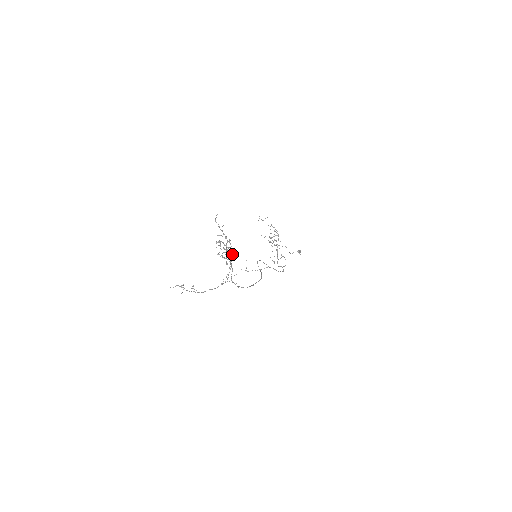
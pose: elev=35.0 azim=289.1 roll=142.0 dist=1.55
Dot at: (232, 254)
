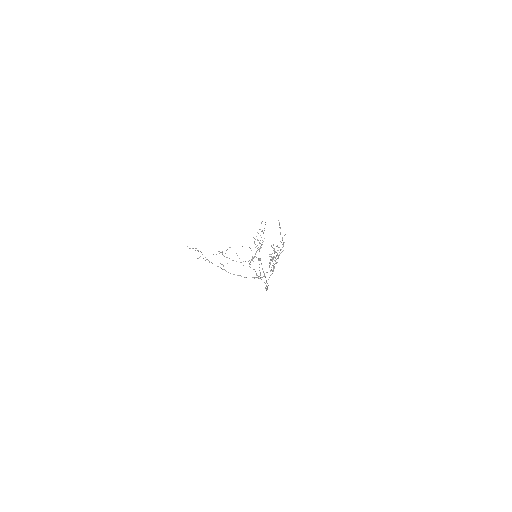
Dot at: occluded
